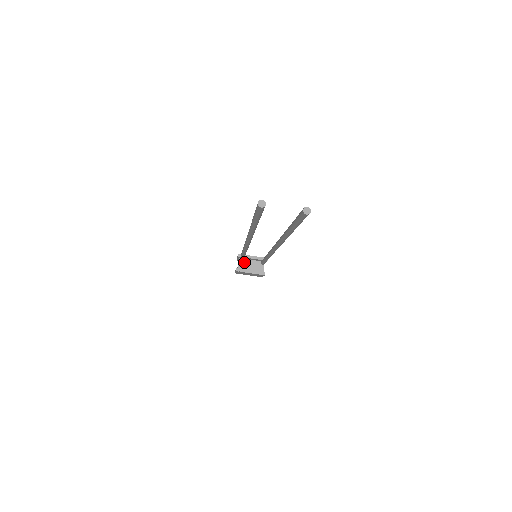
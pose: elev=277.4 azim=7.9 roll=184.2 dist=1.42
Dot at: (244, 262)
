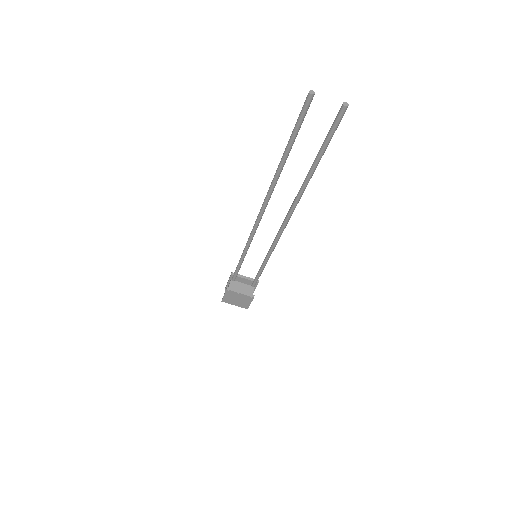
Dot at: (235, 284)
